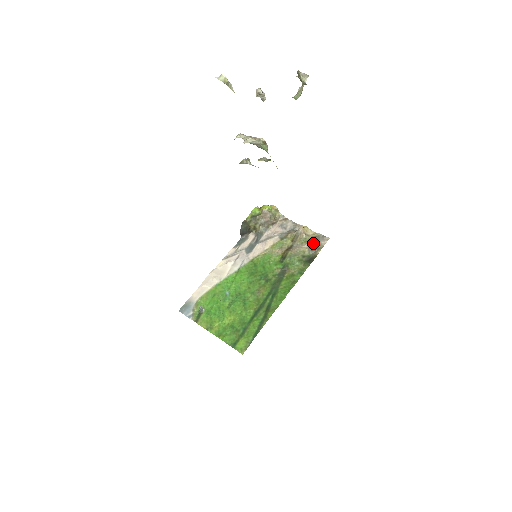
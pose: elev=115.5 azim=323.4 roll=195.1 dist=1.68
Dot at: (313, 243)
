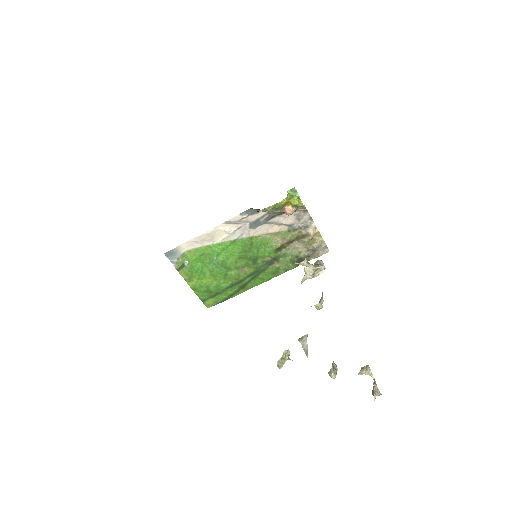
Dot at: (313, 250)
